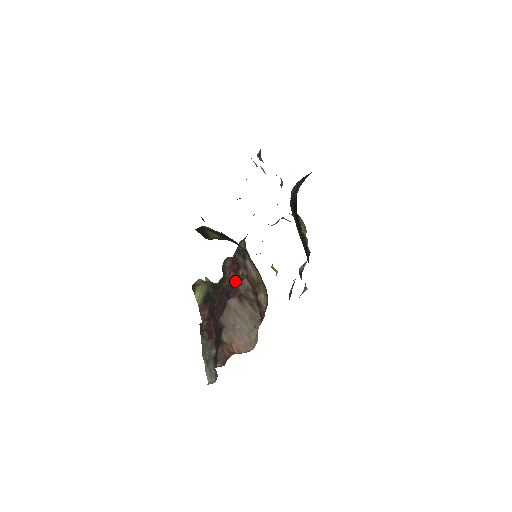
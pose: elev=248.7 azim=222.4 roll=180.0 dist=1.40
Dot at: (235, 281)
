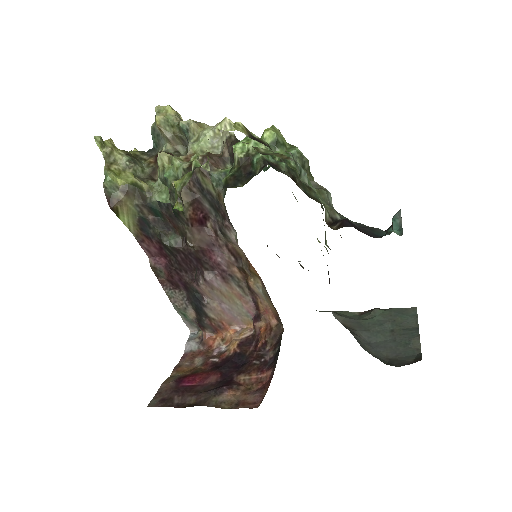
Dot at: (208, 246)
